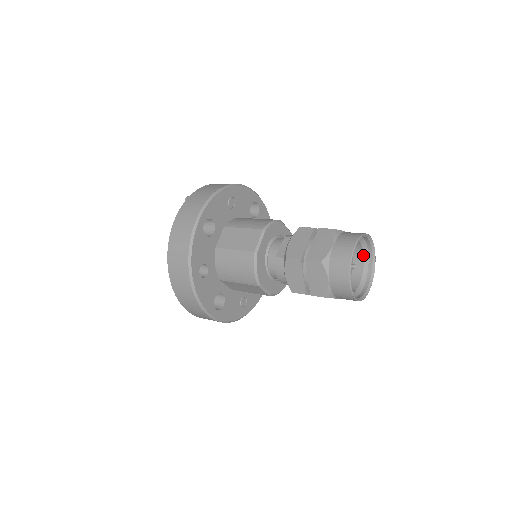
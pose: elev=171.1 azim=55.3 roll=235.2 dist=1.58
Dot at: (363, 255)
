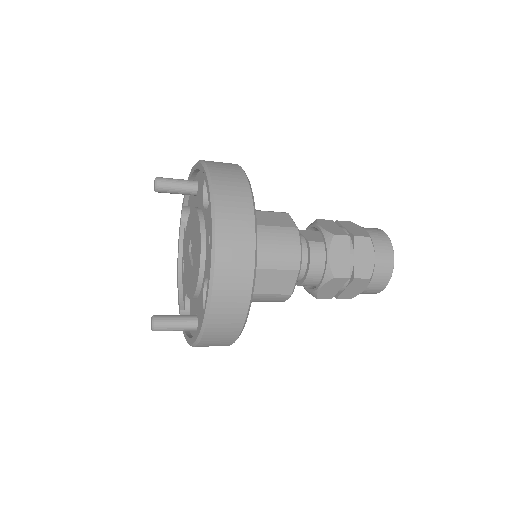
Dot at: occluded
